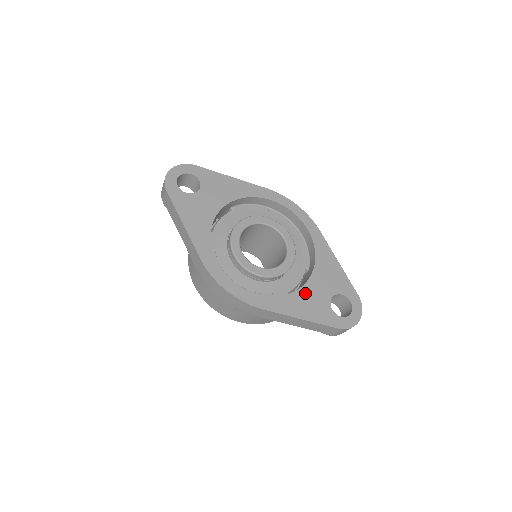
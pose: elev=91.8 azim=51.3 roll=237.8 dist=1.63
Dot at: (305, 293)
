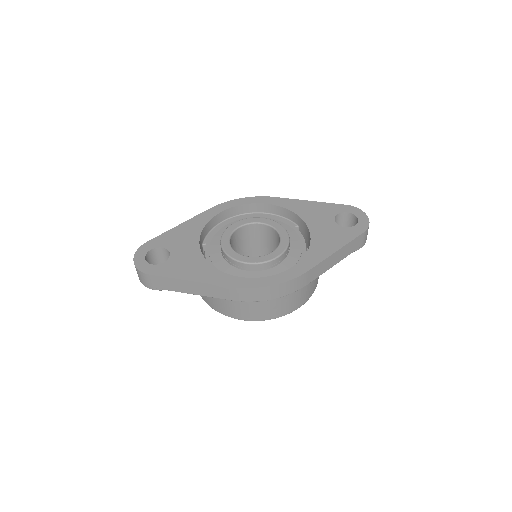
Dot at: (317, 236)
